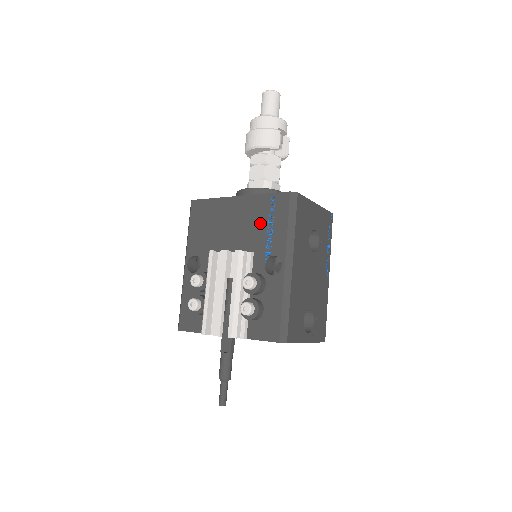
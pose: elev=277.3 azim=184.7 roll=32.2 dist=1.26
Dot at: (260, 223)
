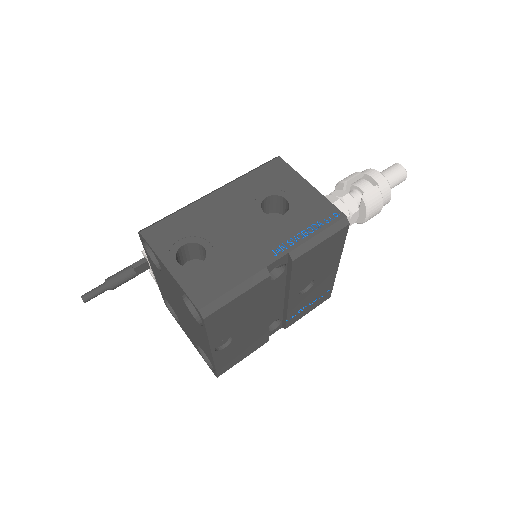
Dot at: occluded
